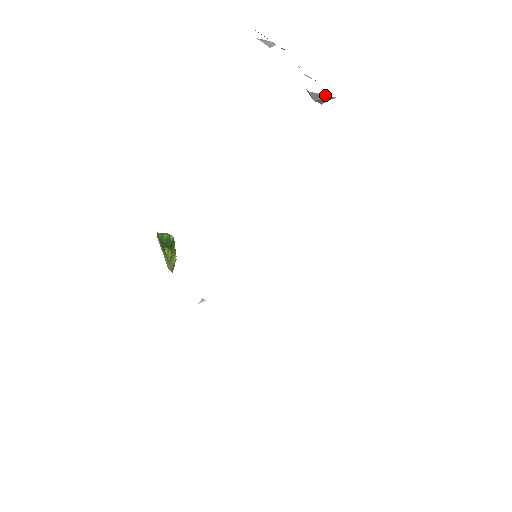
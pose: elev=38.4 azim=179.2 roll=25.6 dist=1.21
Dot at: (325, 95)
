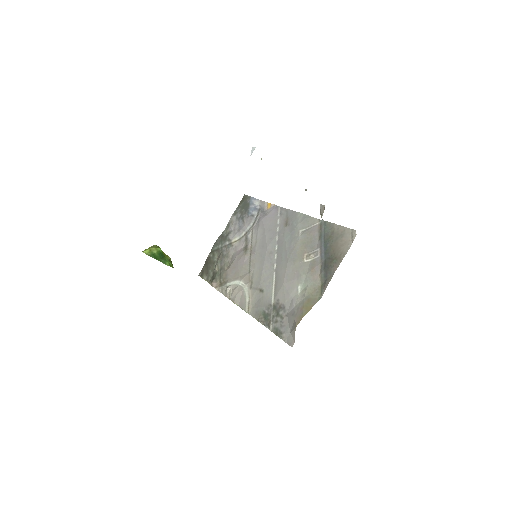
Dot at: occluded
